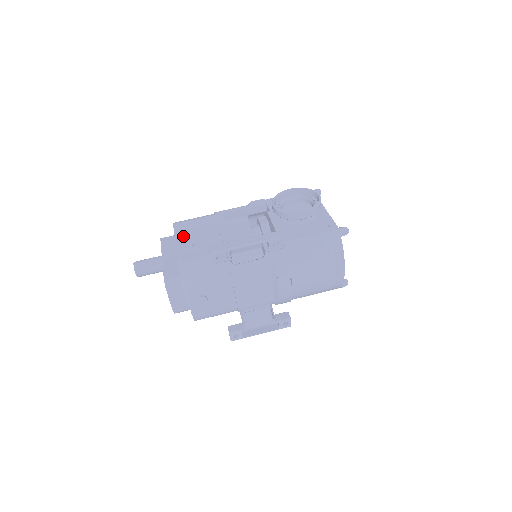
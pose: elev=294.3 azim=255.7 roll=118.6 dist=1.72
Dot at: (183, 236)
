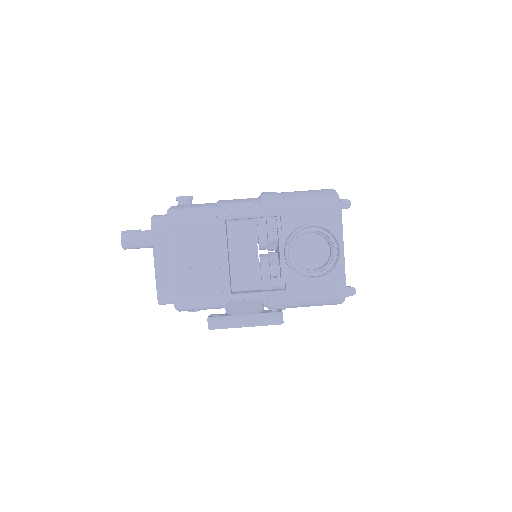
Dot at: (178, 254)
